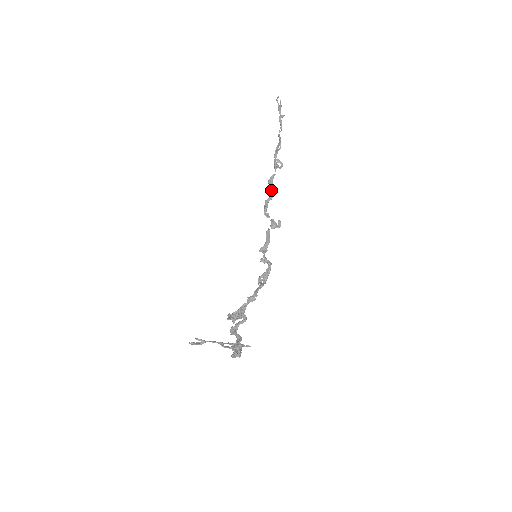
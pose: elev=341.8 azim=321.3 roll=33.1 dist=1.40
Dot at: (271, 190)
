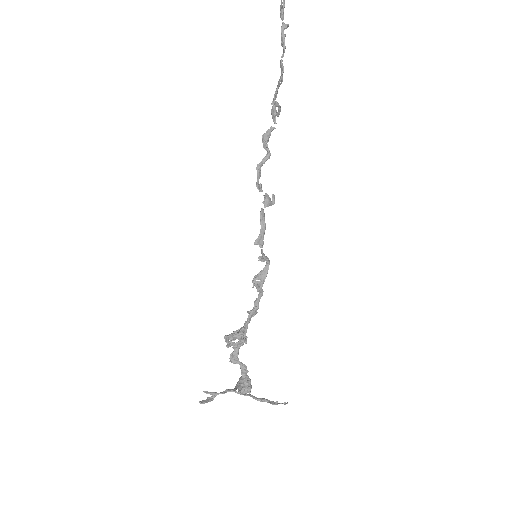
Dot at: occluded
